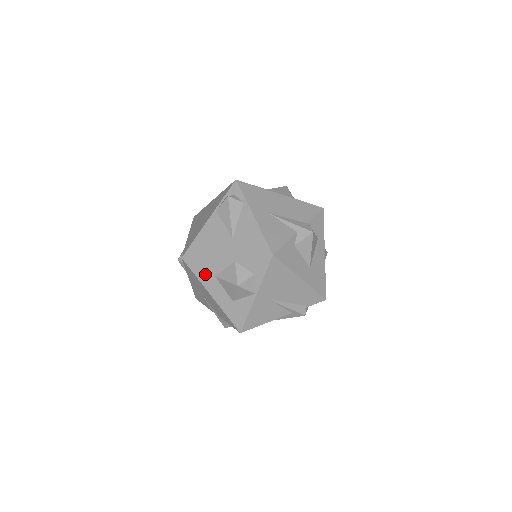
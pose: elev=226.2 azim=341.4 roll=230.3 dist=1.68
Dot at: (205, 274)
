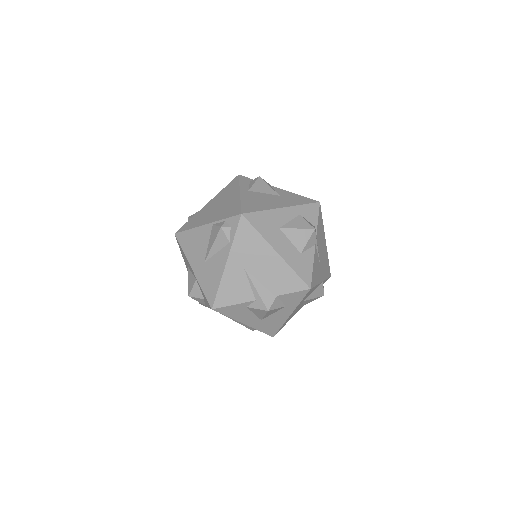
Dot at: (184, 259)
